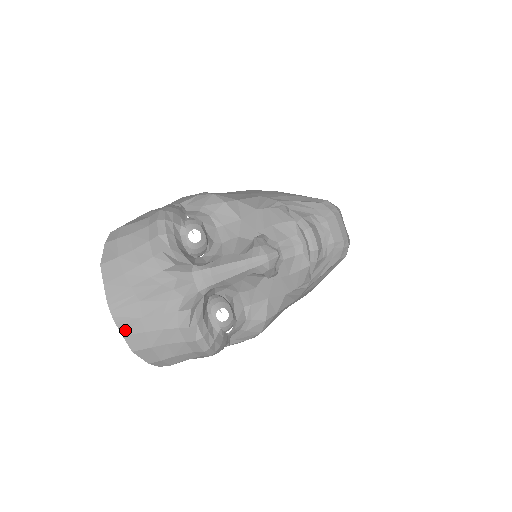
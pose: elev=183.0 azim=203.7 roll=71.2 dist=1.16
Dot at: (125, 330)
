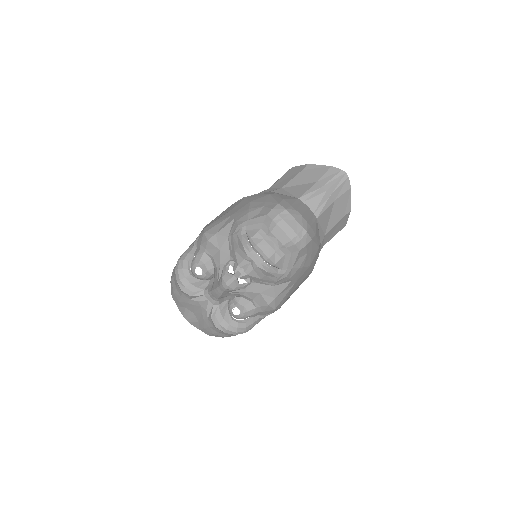
Dot at: (198, 327)
